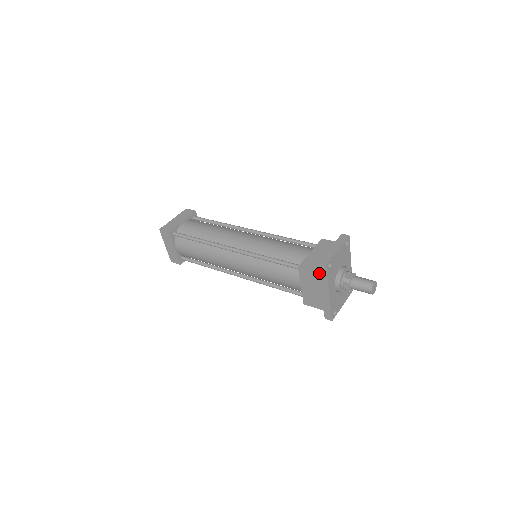
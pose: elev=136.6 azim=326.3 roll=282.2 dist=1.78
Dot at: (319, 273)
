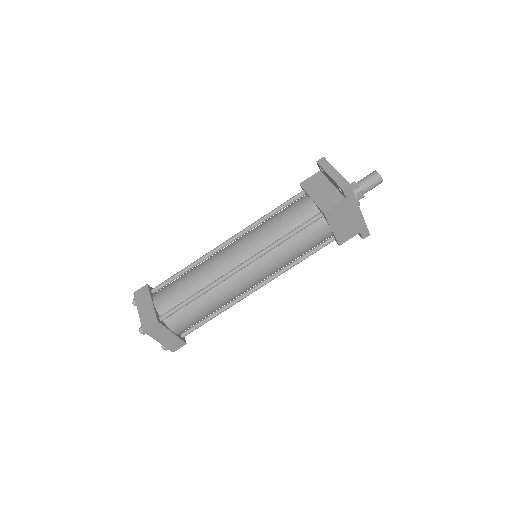
Dot at: (346, 200)
